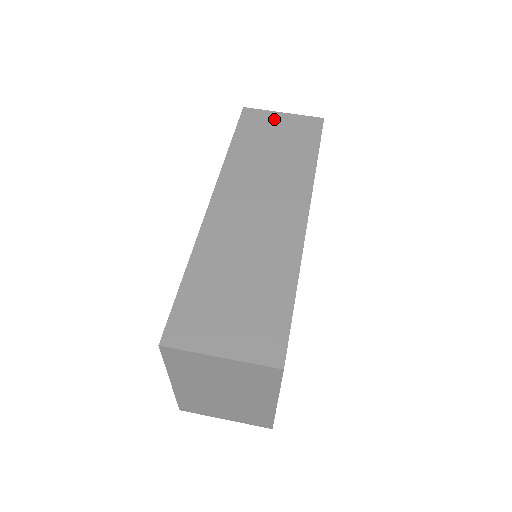
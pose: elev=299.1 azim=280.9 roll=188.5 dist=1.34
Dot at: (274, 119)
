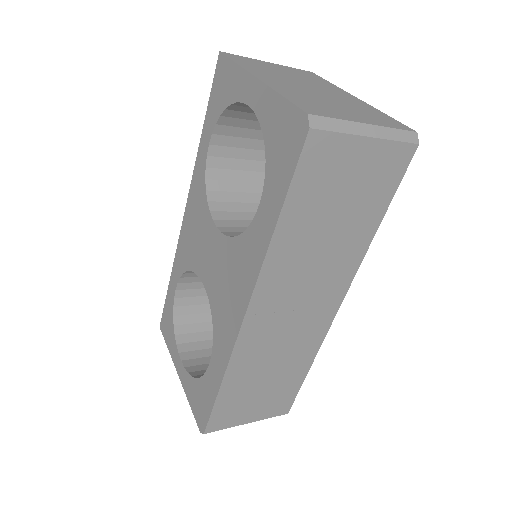
Dot at: occluded
